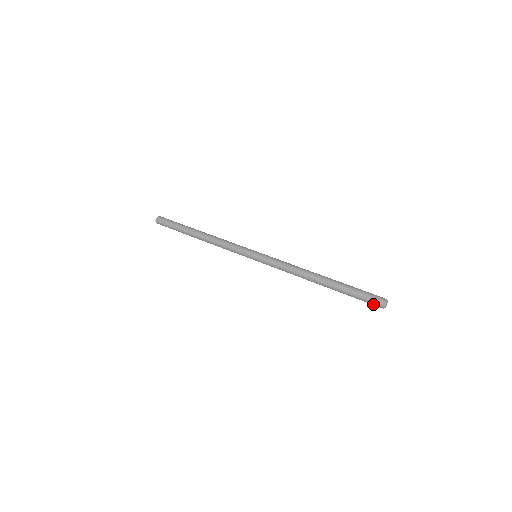
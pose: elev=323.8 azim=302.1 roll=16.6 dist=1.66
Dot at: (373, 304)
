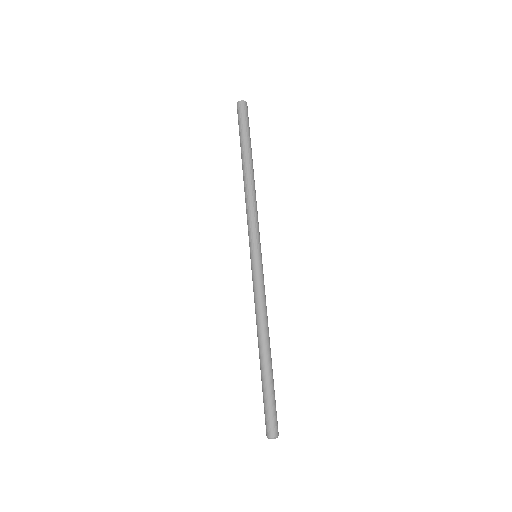
Dot at: (266, 423)
